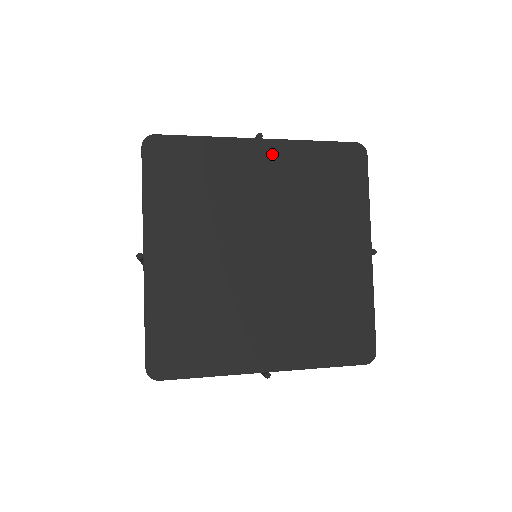
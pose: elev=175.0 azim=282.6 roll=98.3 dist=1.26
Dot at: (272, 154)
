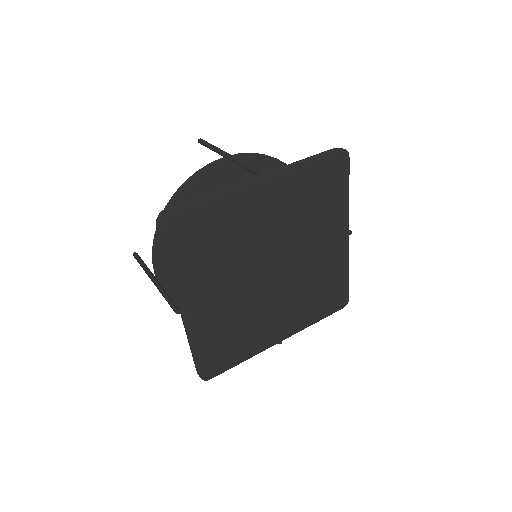
Dot at: (273, 188)
